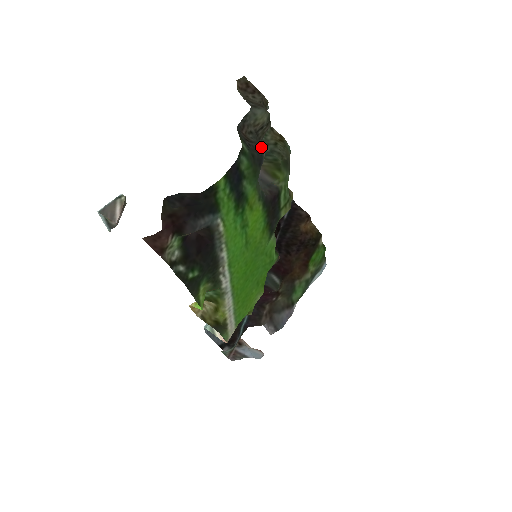
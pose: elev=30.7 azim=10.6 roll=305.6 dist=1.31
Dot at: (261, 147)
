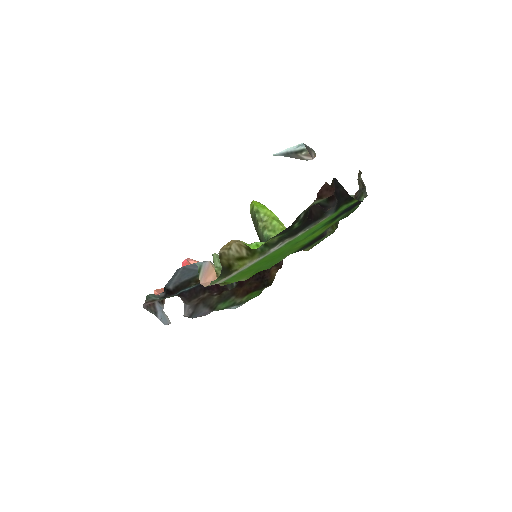
Dot at: occluded
